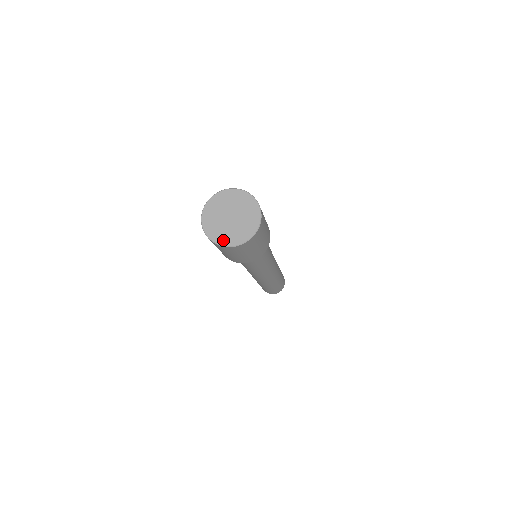
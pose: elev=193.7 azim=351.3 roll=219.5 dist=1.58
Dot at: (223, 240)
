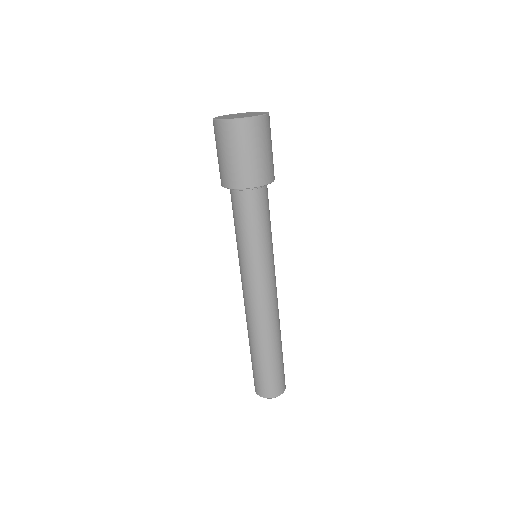
Dot at: (246, 117)
